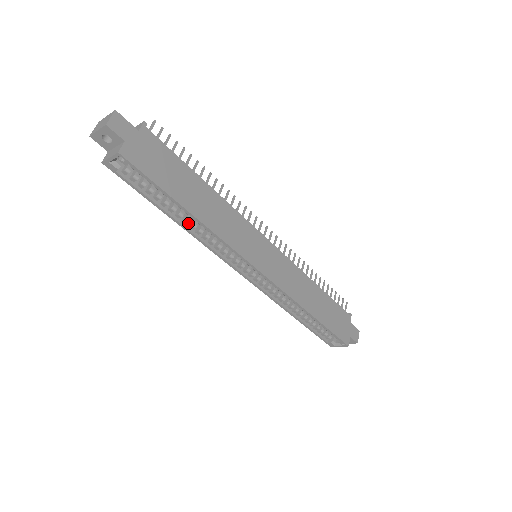
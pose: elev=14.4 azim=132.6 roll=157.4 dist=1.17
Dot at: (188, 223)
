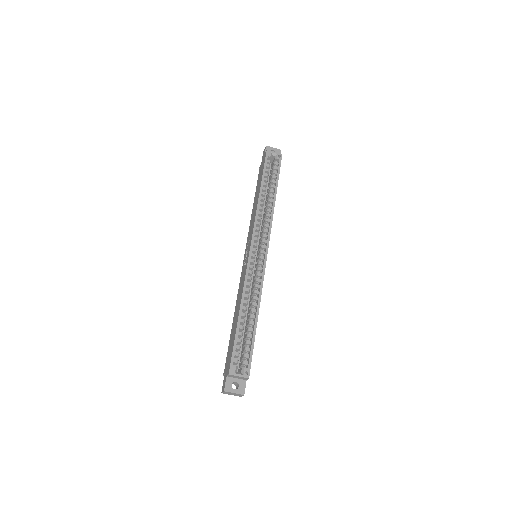
Dot at: (259, 201)
